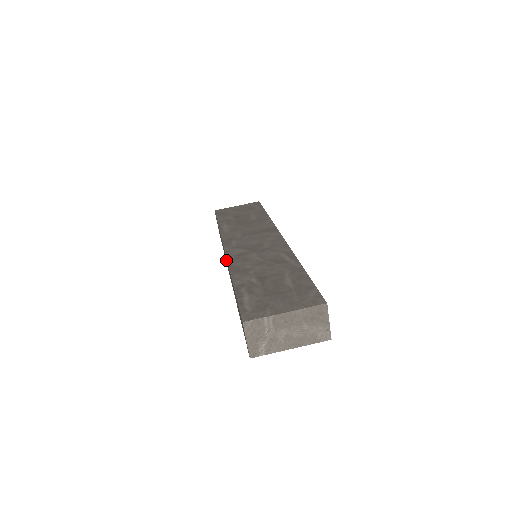
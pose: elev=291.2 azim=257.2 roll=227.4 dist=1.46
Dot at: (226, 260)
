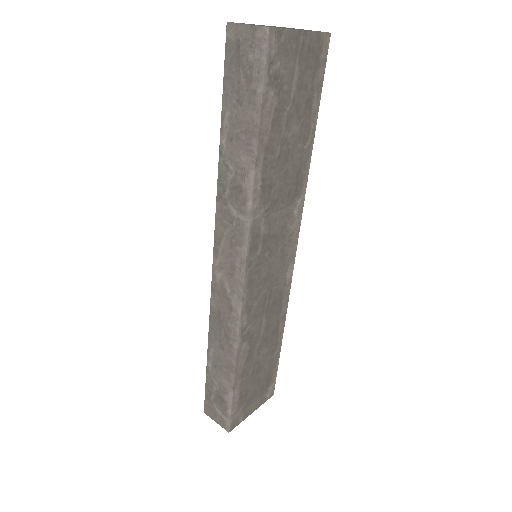
Dot at: (227, 279)
